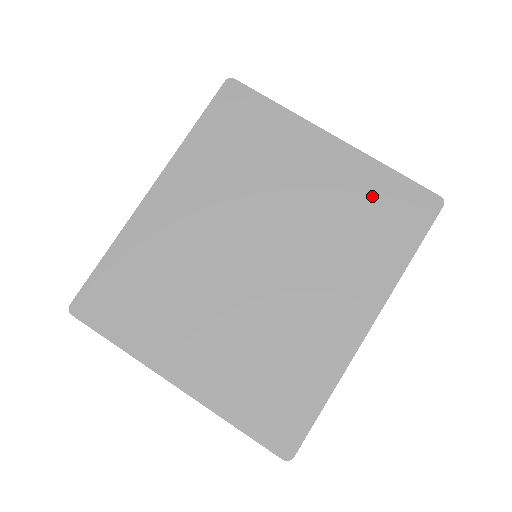
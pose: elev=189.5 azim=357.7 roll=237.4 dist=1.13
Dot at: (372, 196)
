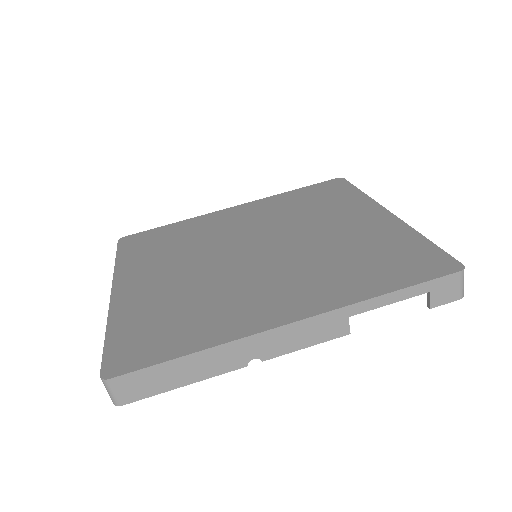
Dot at: (388, 247)
